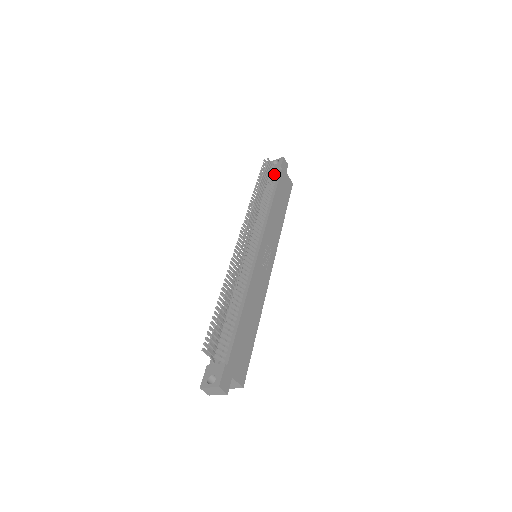
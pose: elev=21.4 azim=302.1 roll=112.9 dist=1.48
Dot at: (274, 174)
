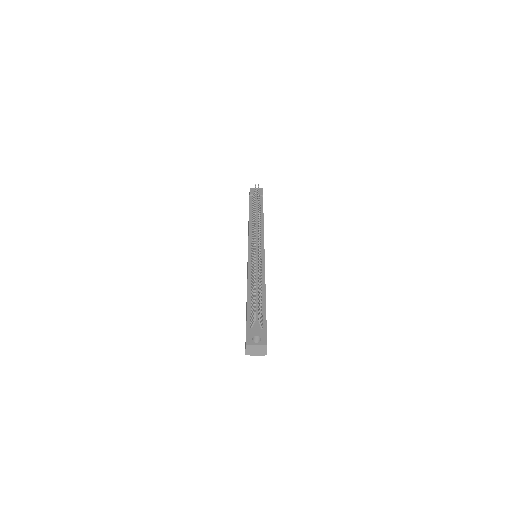
Dot at: (259, 198)
